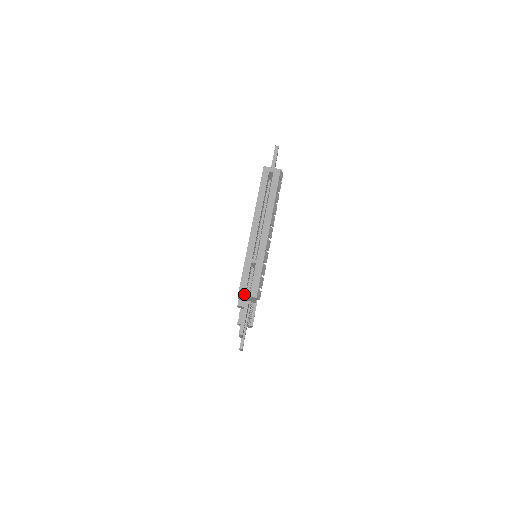
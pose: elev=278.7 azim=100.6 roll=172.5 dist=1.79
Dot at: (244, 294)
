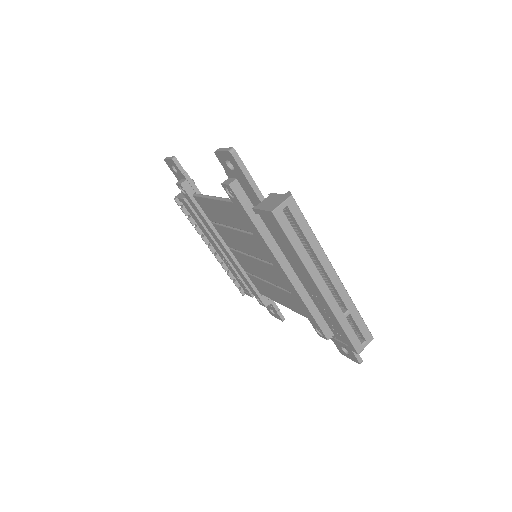
Dot at: (363, 349)
